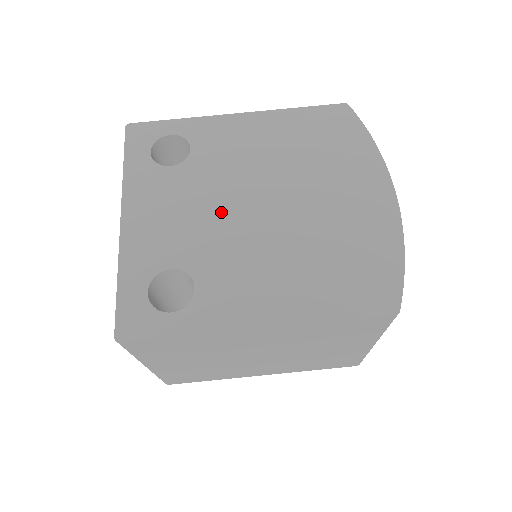
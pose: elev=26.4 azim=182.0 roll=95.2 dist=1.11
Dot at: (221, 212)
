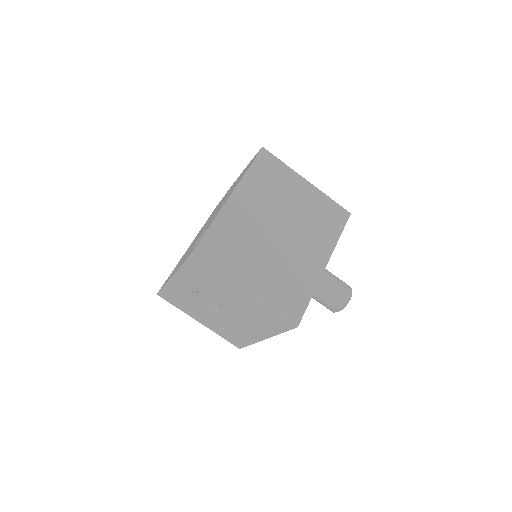
Dot at: occluded
